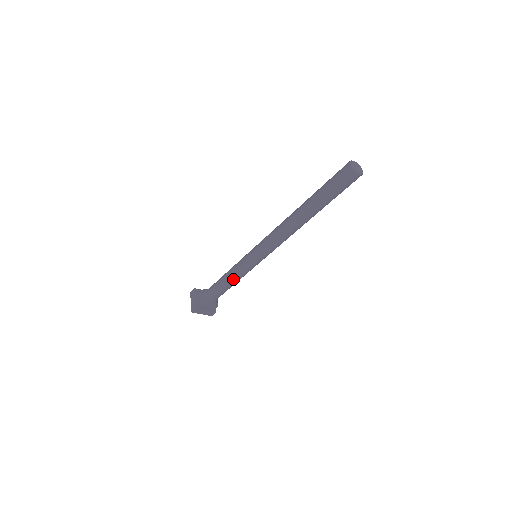
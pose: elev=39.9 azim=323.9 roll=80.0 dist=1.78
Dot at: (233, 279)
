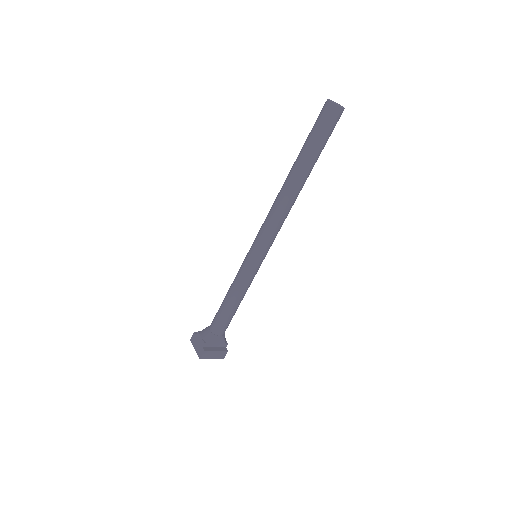
Dot at: (238, 295)
